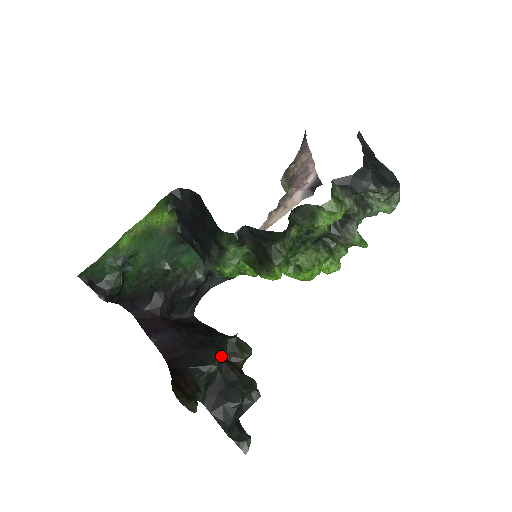
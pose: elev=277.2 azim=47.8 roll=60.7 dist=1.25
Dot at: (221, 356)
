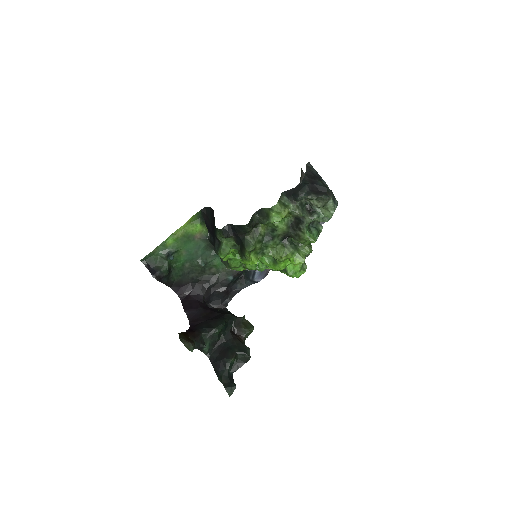
Dot at: (223, 324)
